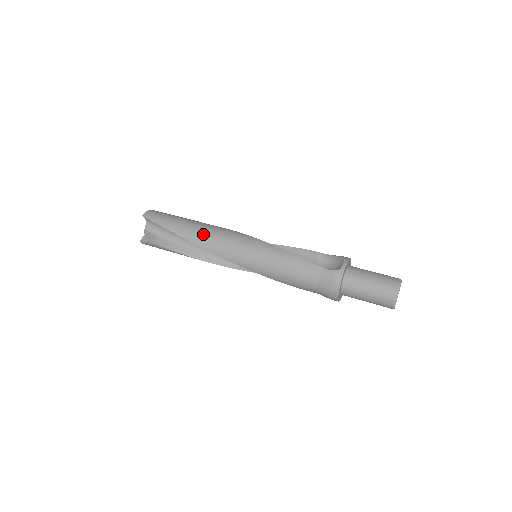
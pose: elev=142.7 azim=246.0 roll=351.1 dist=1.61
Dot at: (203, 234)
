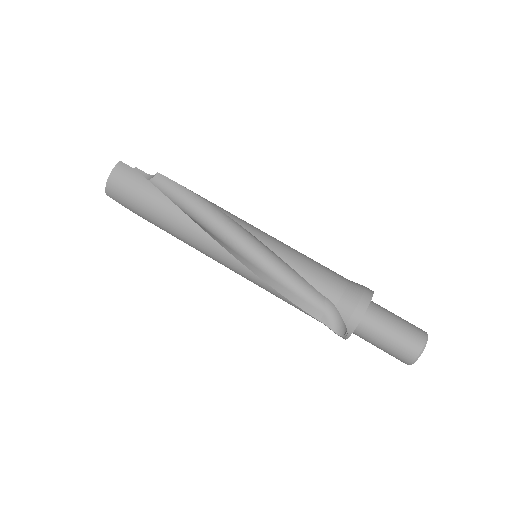
Dot at: (184, 242)
